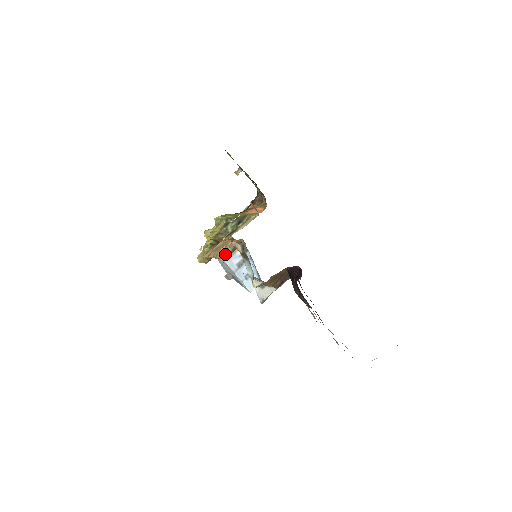
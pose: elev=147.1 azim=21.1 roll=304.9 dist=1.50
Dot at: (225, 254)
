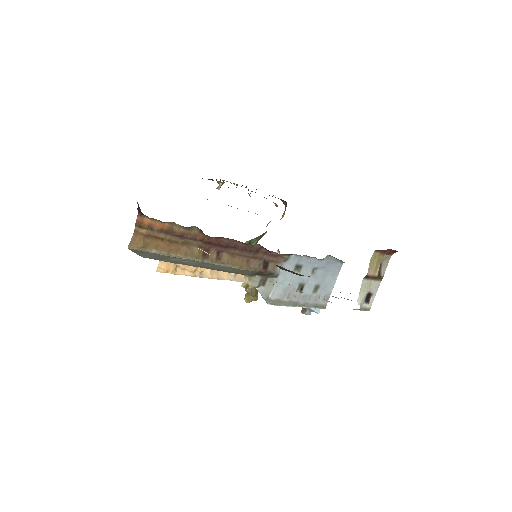
Dot at: occluded
